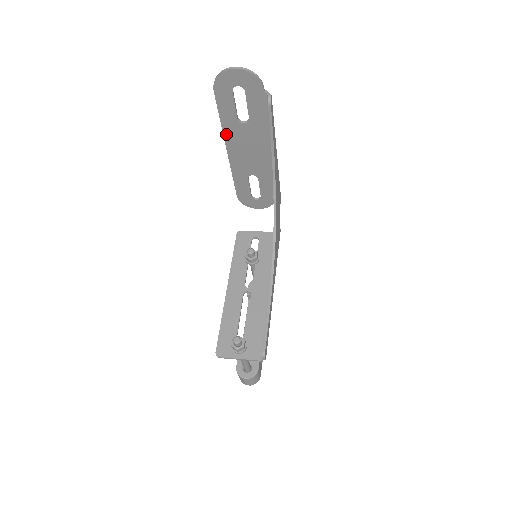
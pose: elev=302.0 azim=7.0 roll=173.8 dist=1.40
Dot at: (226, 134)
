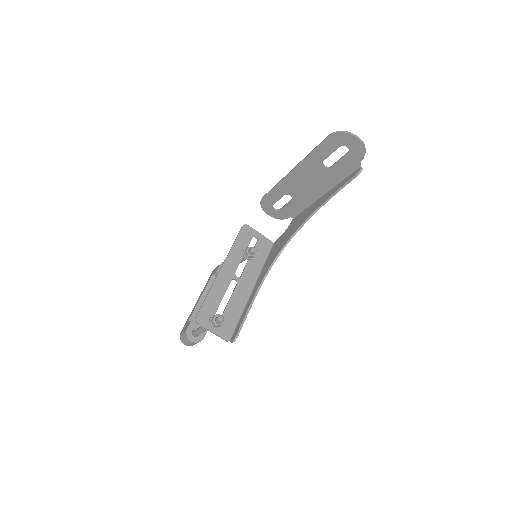
Dot at: (304, 163)
